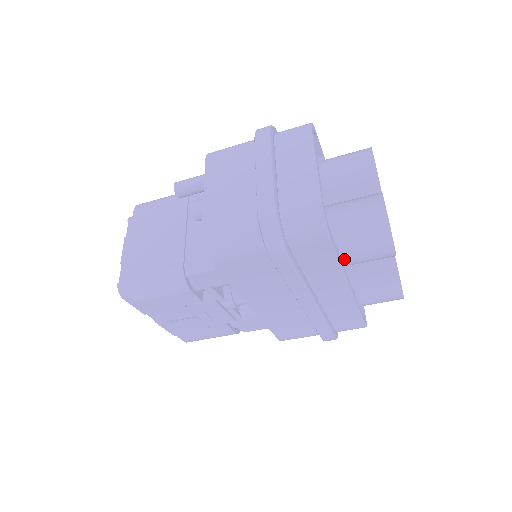
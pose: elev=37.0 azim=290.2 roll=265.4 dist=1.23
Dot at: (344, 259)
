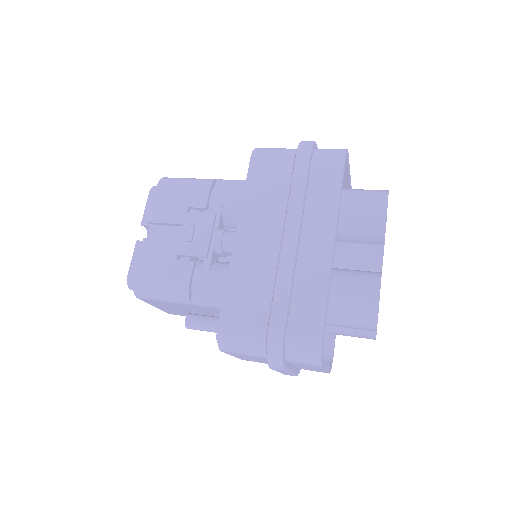
Dot at: occluded
